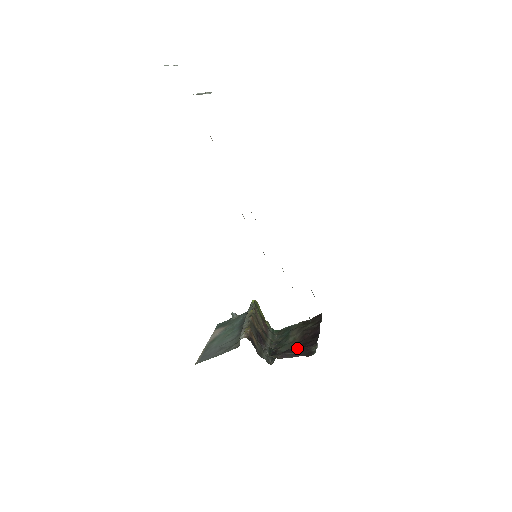
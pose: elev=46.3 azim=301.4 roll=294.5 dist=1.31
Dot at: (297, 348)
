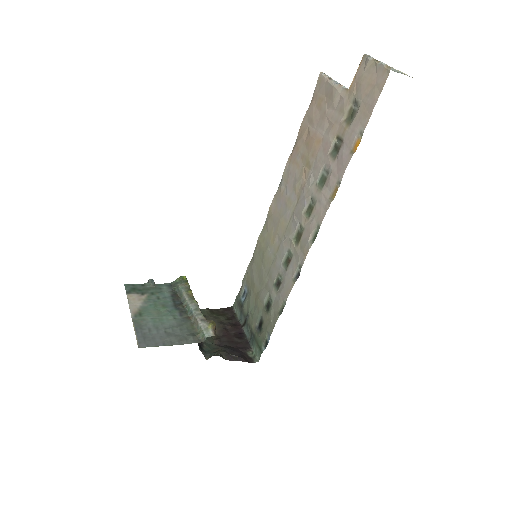
Dot at: (233, 349)
